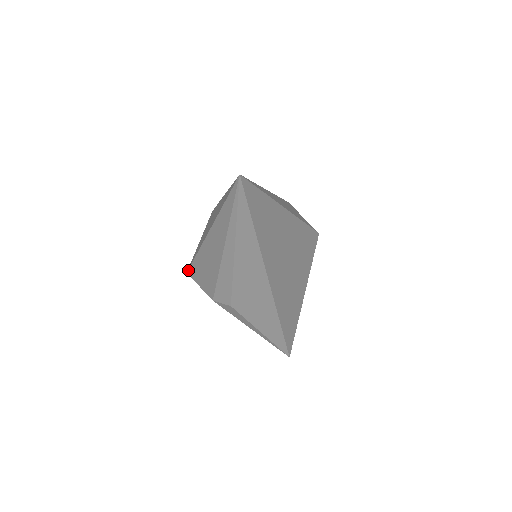
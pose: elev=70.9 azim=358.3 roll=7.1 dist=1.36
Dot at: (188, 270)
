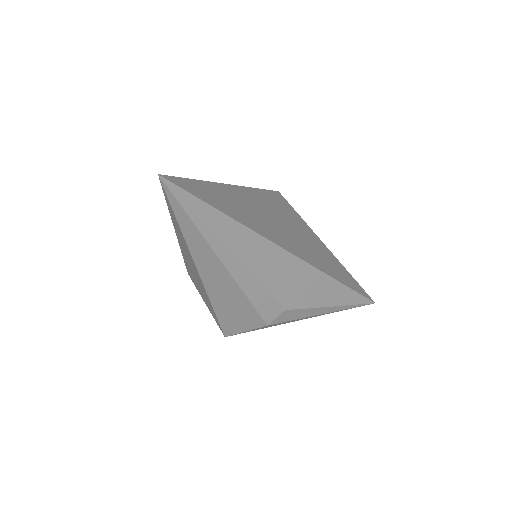
Dot at: (223, 333)
